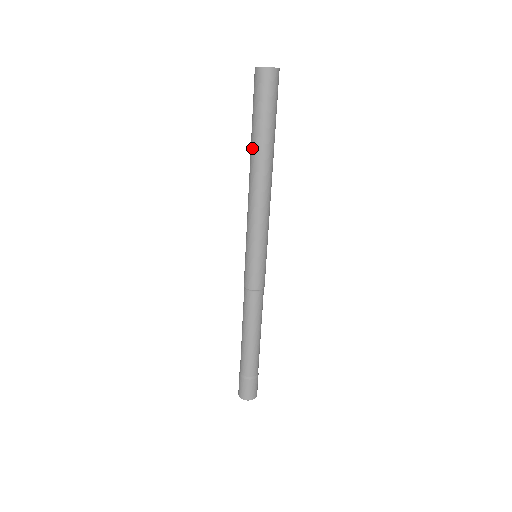
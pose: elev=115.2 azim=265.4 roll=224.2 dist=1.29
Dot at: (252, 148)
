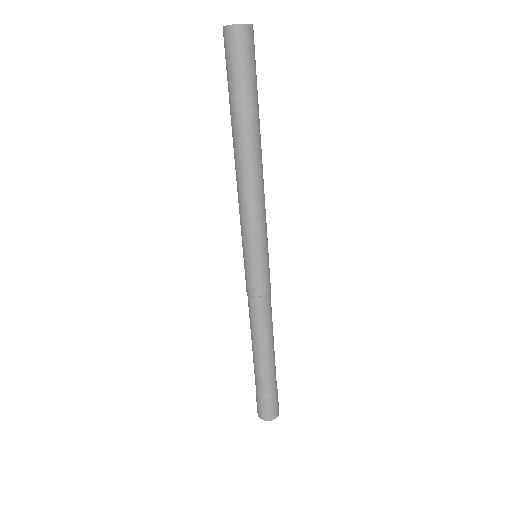
Dot at: (235, 128)
